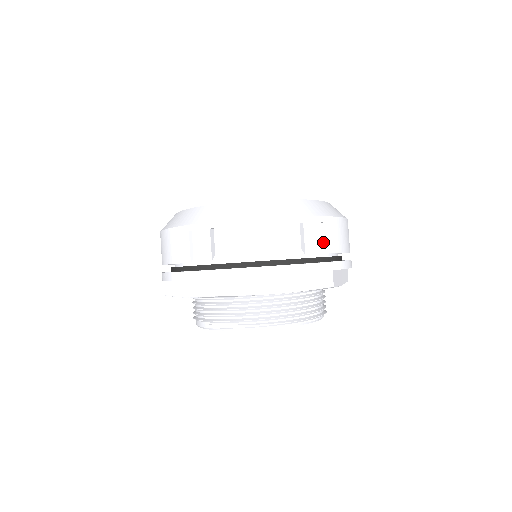
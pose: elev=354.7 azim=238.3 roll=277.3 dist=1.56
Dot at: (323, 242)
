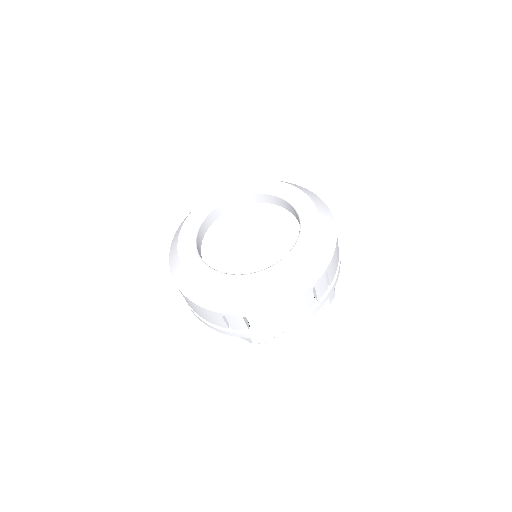
Dot at: (250, 324)
